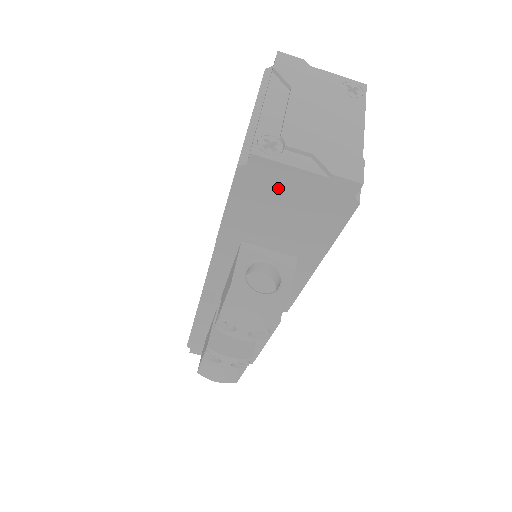
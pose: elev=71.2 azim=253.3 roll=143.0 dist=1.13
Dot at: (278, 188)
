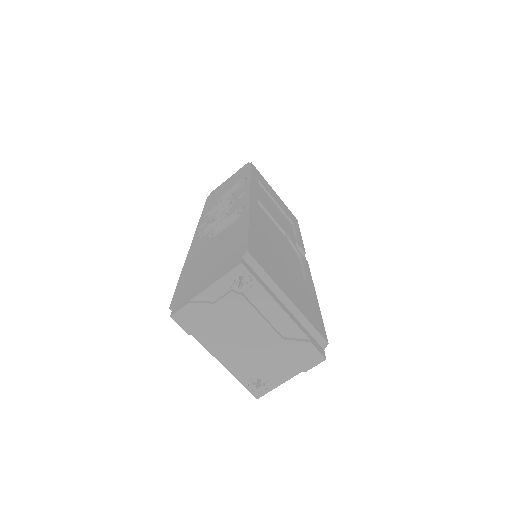
Dot at: occluded
